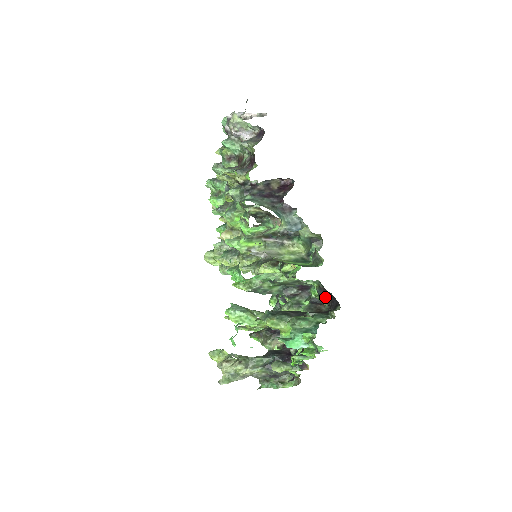
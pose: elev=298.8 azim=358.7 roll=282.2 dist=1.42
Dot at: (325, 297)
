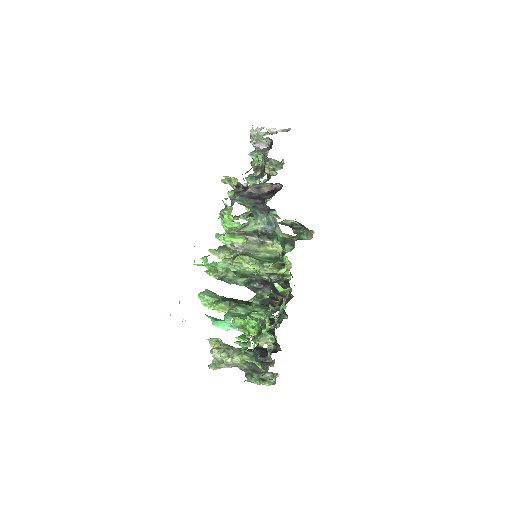
Dot at: (275, 292)
